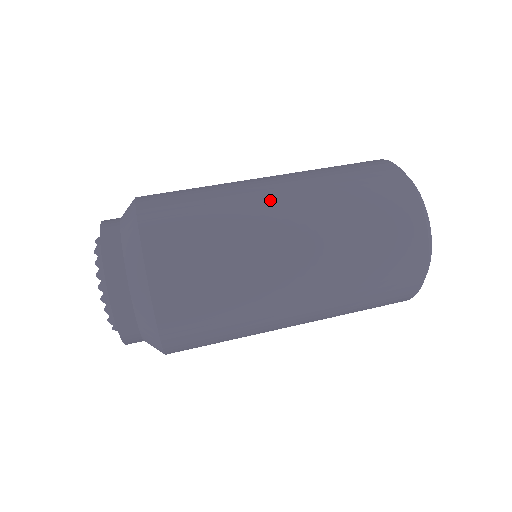
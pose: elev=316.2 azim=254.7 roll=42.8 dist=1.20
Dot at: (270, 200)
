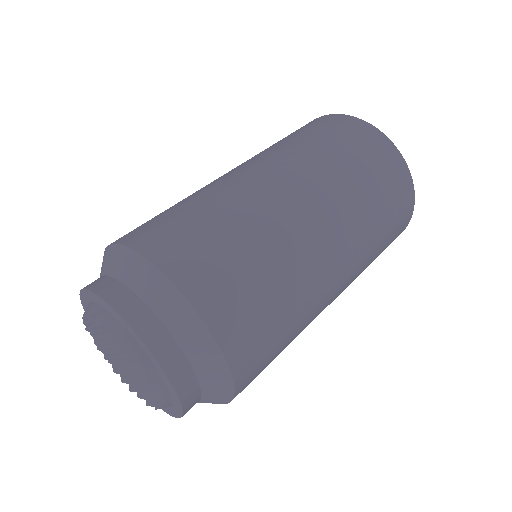
Dot at: (330, 265)
